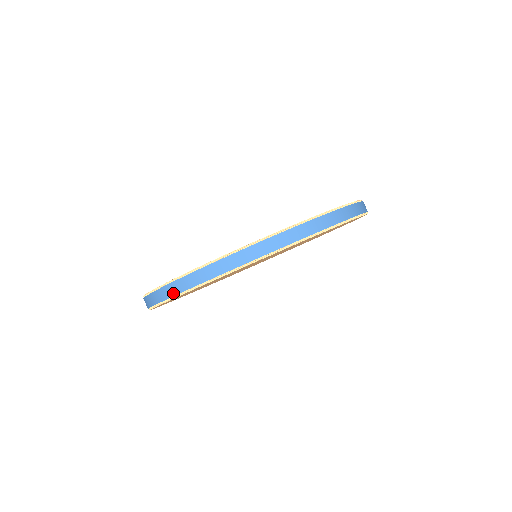
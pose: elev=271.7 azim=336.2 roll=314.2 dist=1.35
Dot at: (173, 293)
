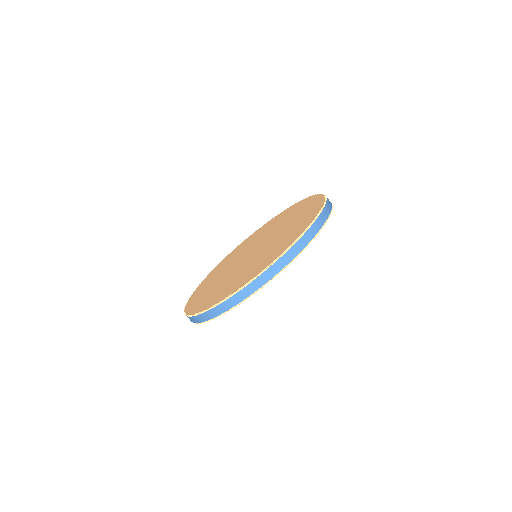
Dot at: occluded
